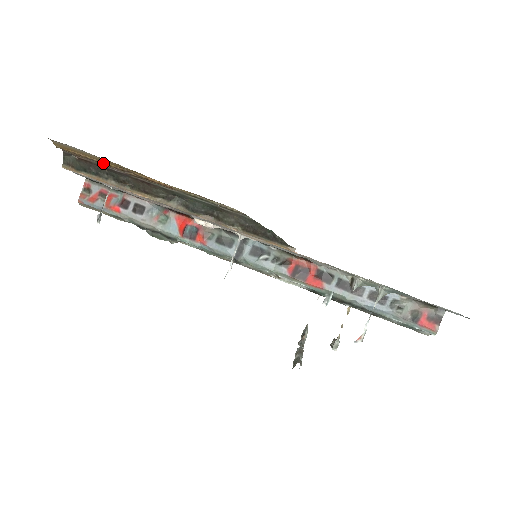
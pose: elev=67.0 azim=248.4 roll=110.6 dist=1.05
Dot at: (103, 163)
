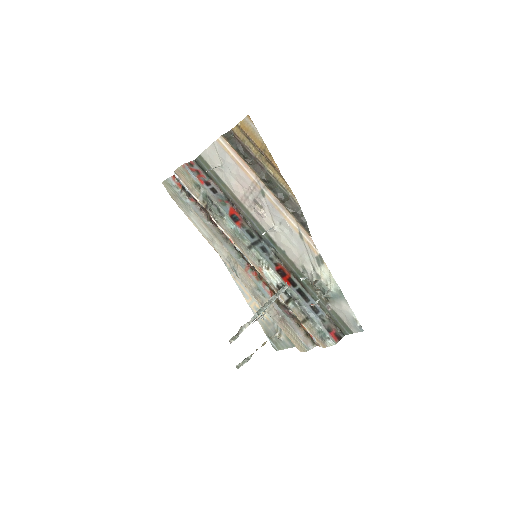
Dot at: (255, 143)
